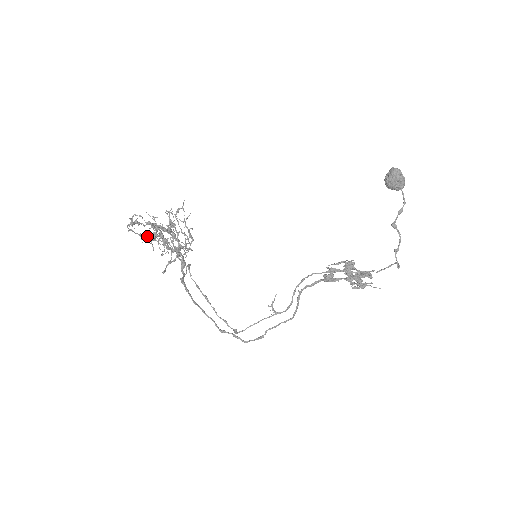
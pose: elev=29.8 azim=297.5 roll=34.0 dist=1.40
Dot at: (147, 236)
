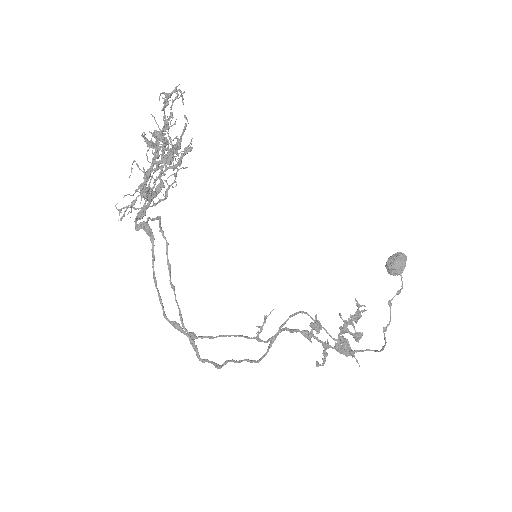
Dot at: (144, 136)
